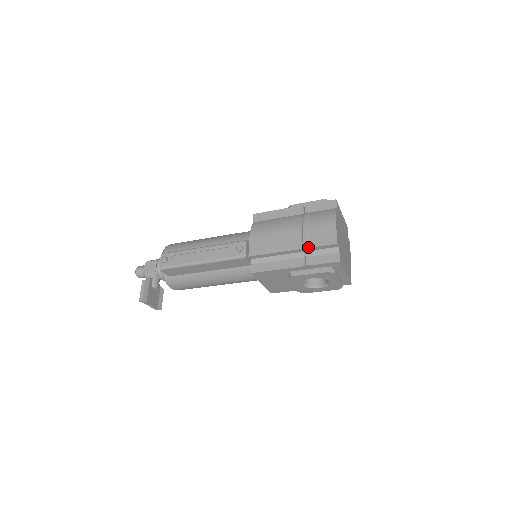
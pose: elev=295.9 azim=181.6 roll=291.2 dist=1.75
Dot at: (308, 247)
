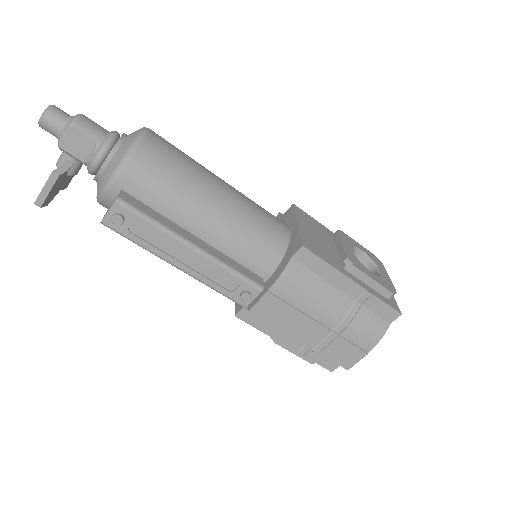
Dot at: (320, 353)
